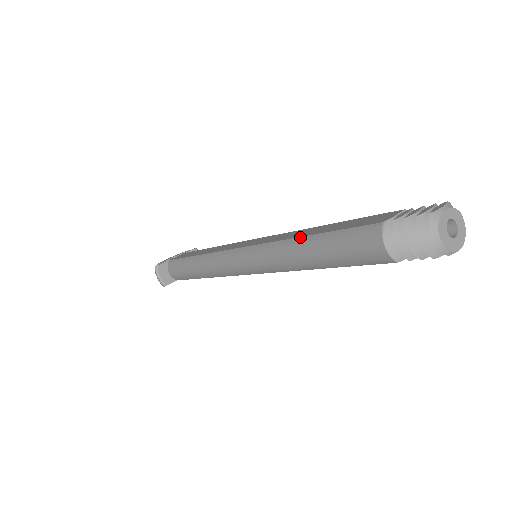
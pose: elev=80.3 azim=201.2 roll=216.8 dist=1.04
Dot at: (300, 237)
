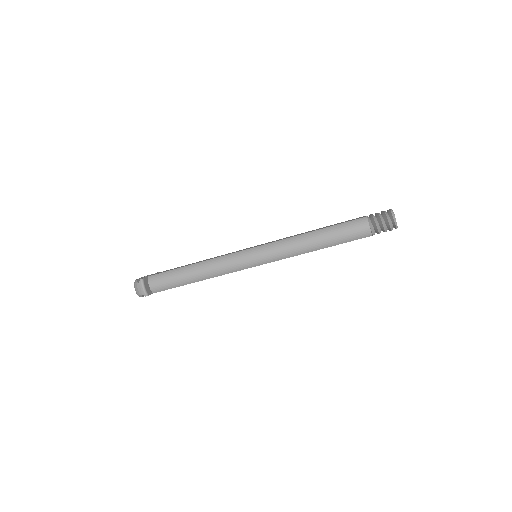
Dot at: (310, 232)
